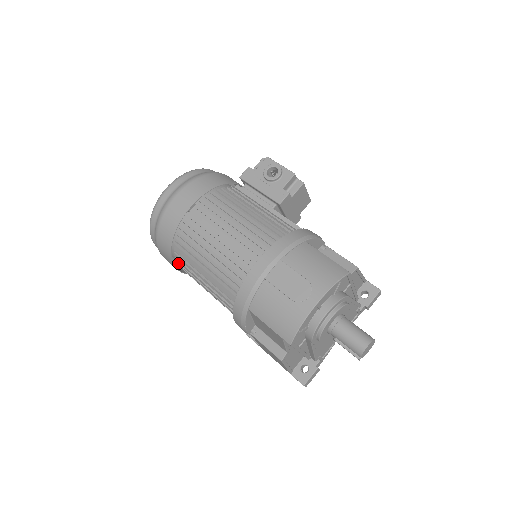
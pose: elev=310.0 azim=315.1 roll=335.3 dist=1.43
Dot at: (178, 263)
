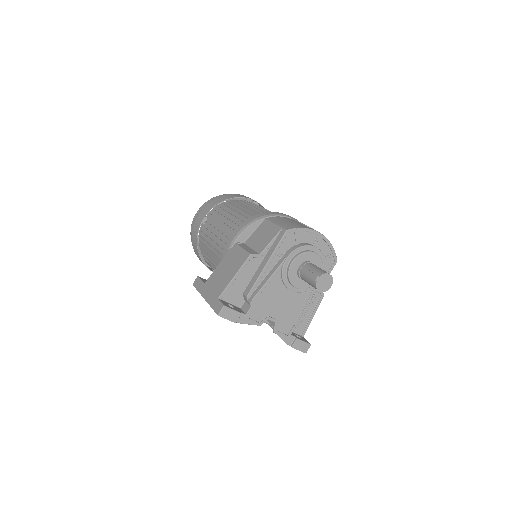
Dot at: (213, 212)
